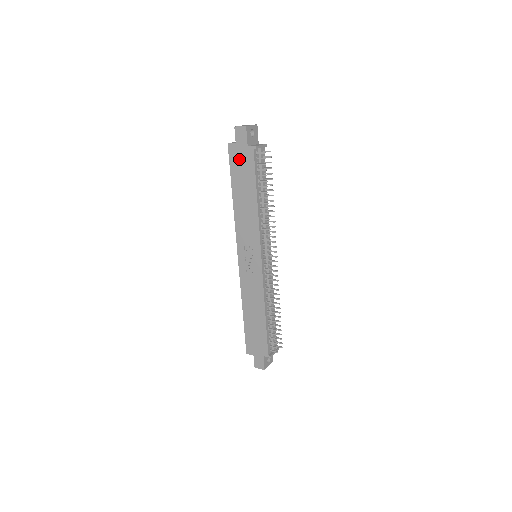
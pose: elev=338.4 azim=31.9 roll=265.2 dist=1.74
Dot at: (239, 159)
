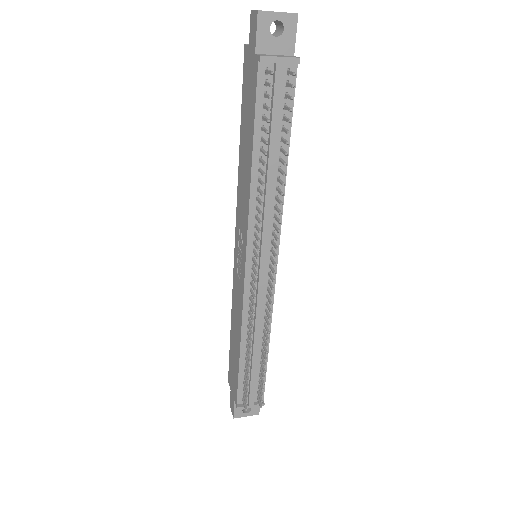
Dot at: (248, 77)
